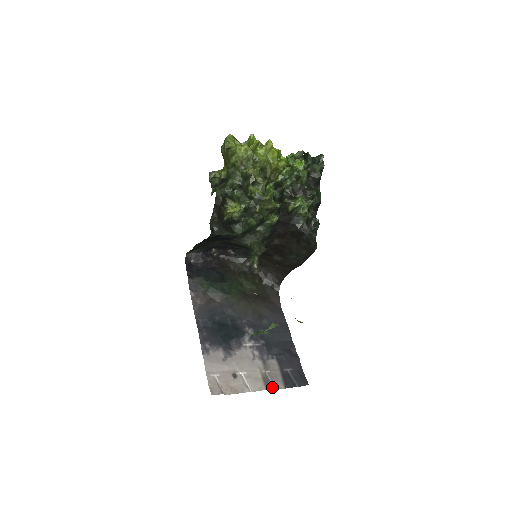
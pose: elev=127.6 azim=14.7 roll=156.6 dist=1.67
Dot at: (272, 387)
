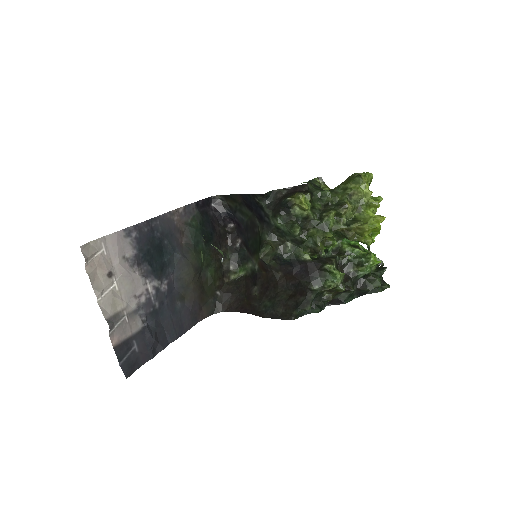
Dot at: (111, 327)
